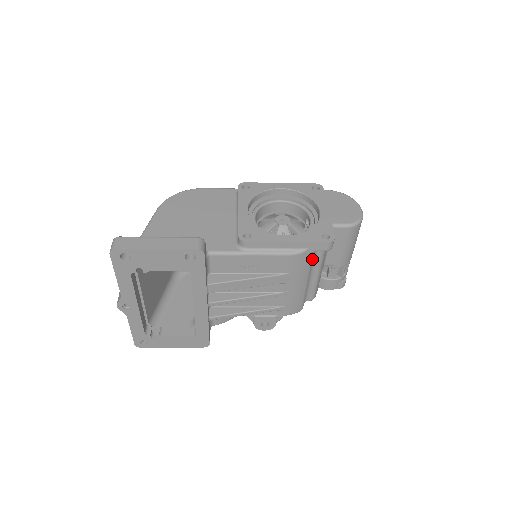
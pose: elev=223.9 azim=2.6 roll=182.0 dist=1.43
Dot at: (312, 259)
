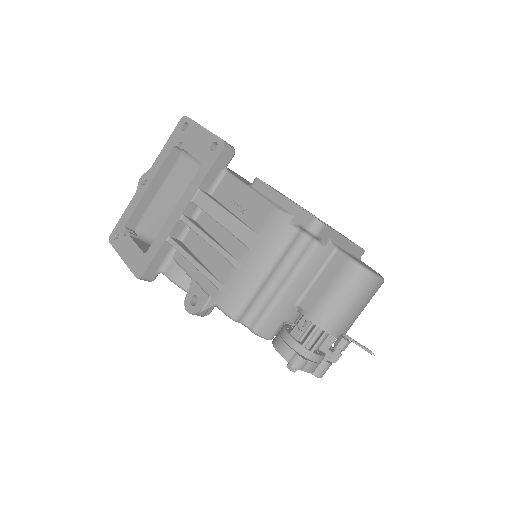
Dot at: (290, 241)
